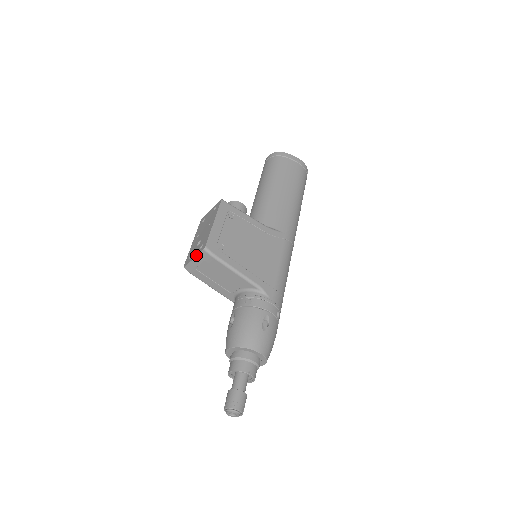
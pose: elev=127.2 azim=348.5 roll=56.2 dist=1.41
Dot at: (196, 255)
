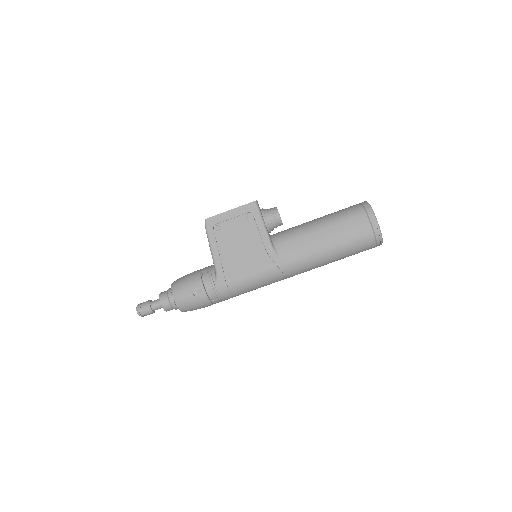
Dot at: occluded
